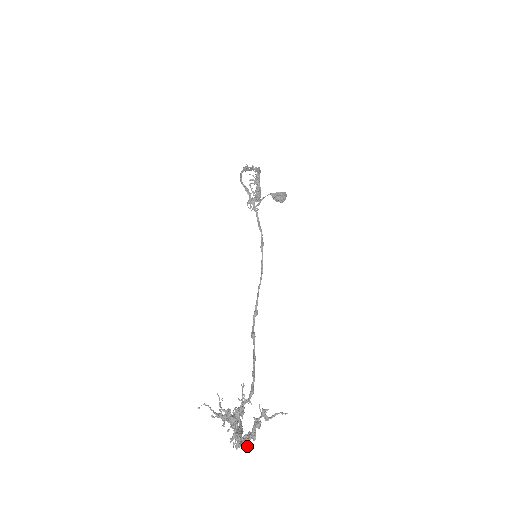
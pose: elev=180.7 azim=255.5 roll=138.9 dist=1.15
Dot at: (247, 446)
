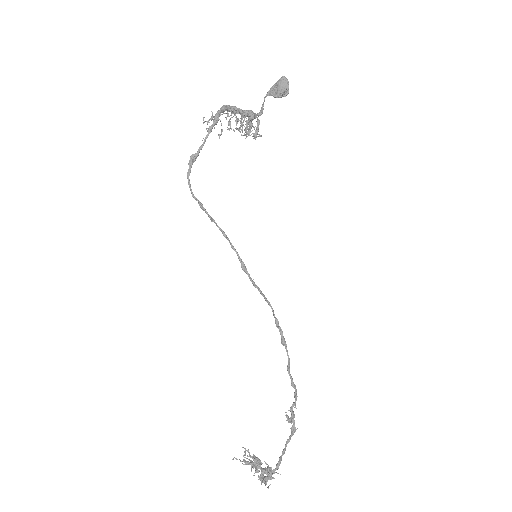
Dot at: (267, 487)
